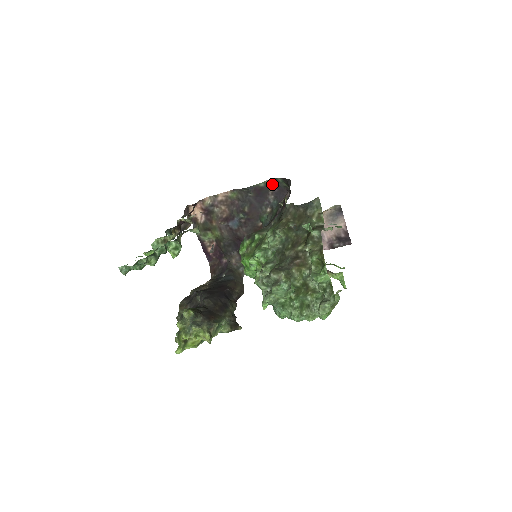
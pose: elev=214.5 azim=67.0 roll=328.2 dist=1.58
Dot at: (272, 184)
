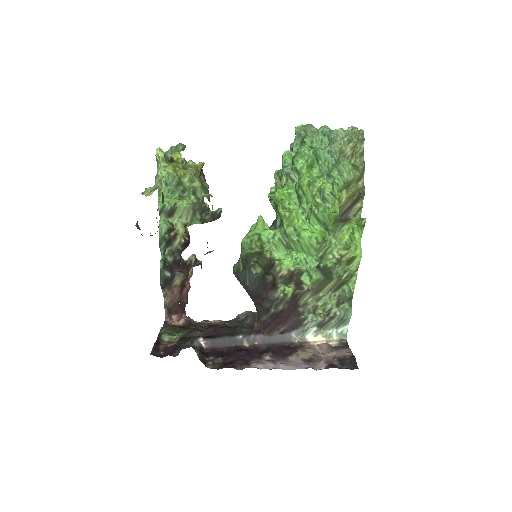
Dot at: occluded
